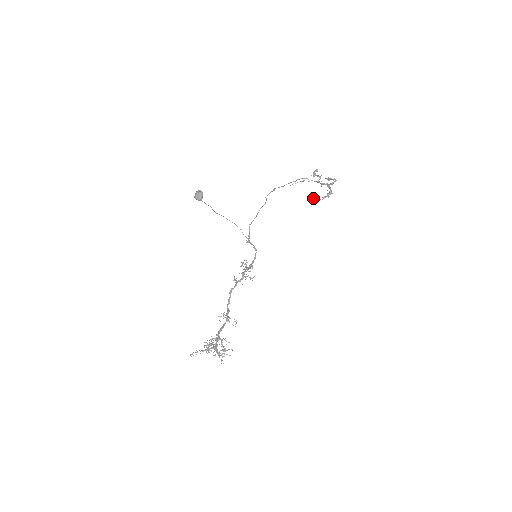
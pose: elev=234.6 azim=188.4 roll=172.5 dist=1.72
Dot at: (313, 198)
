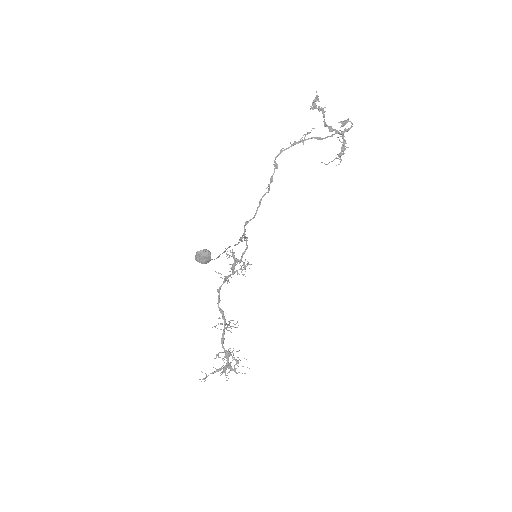
Dot at: (327, 164)
